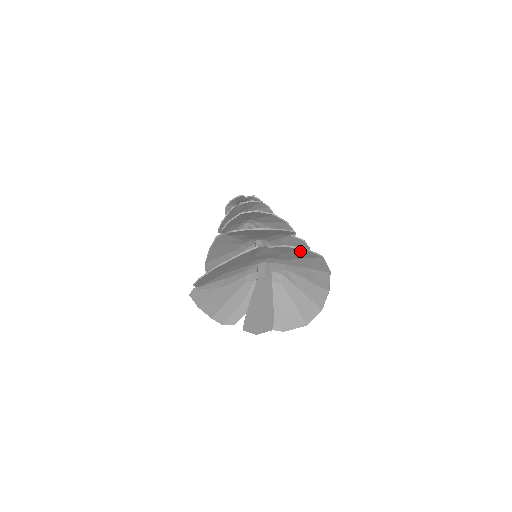
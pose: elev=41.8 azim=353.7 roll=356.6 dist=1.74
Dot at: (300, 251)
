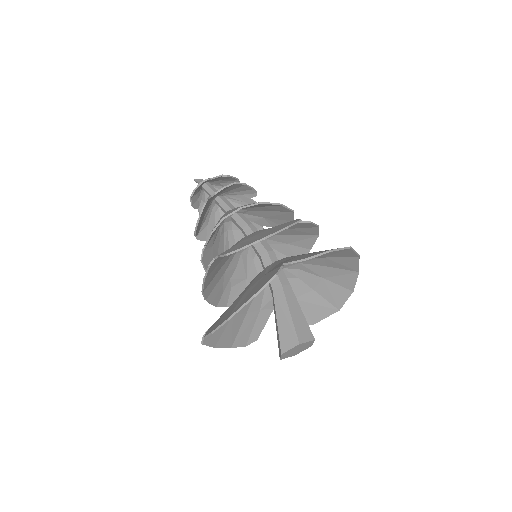
Dot at: occluded
